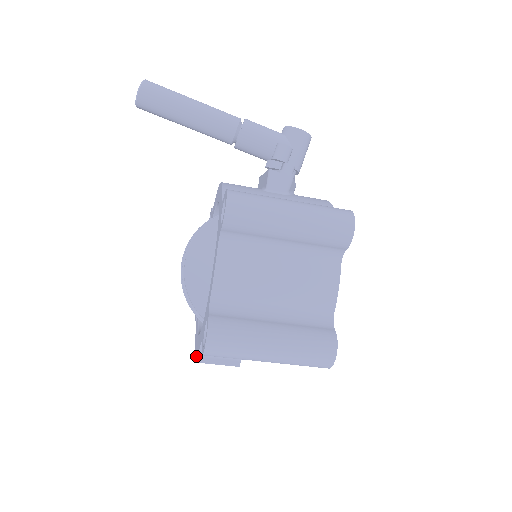
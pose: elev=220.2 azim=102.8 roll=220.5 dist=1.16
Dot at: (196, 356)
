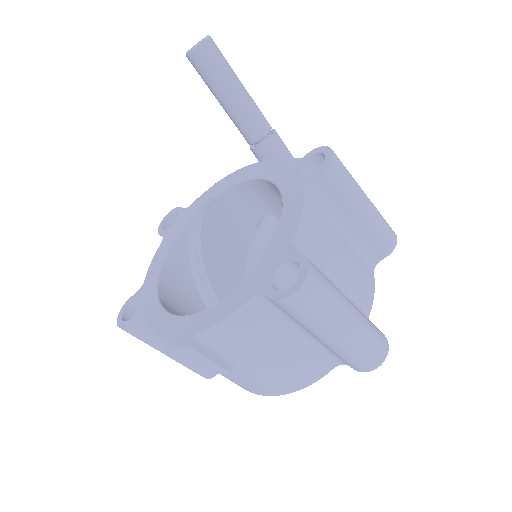
Dot at: (192, 338)
